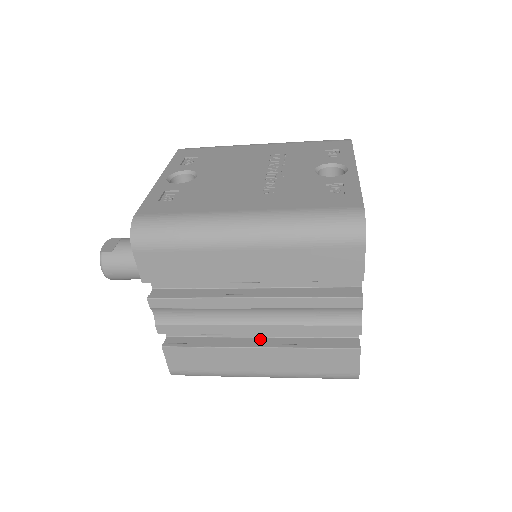
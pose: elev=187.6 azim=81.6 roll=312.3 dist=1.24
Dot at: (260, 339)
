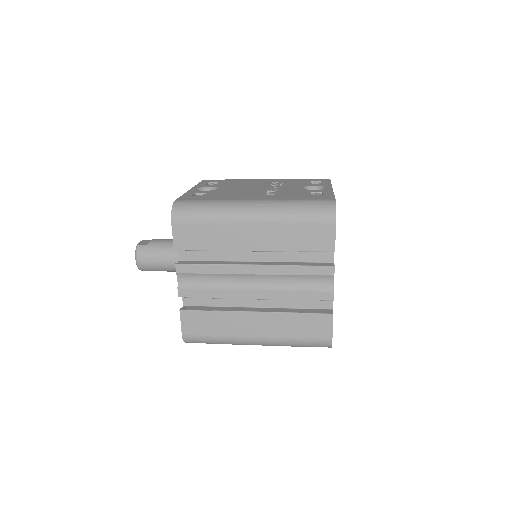
Dot at: (256, 308)
